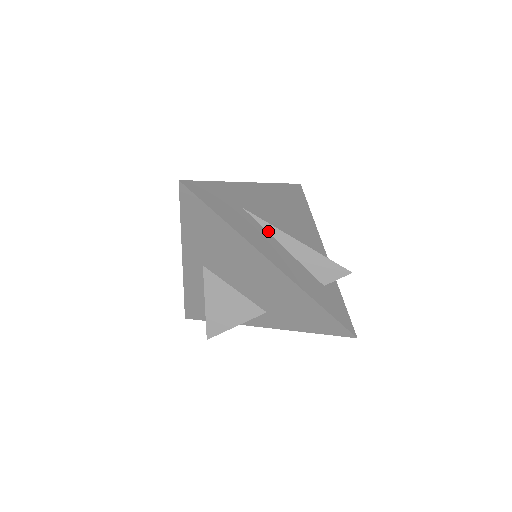
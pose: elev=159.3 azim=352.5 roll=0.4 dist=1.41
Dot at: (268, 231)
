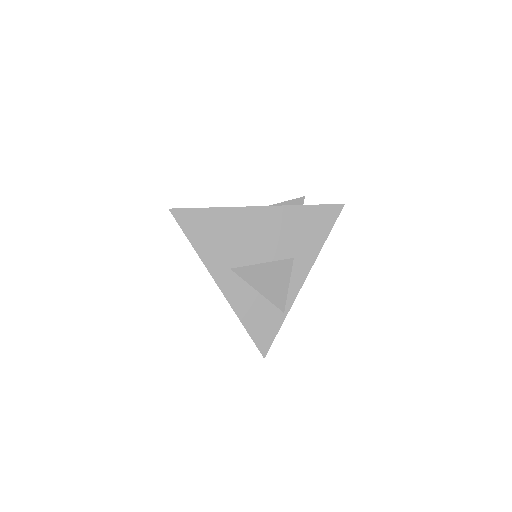
Dot at: occluded
